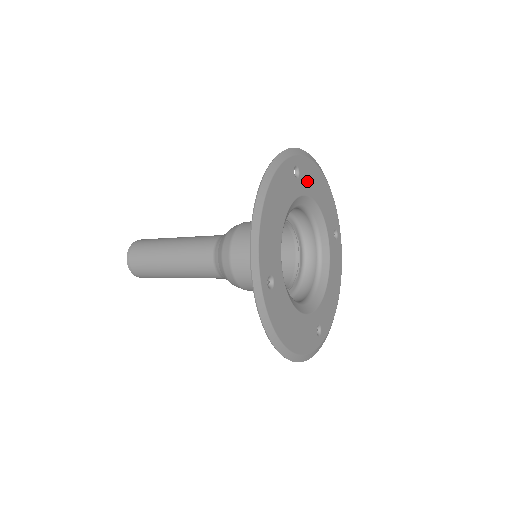
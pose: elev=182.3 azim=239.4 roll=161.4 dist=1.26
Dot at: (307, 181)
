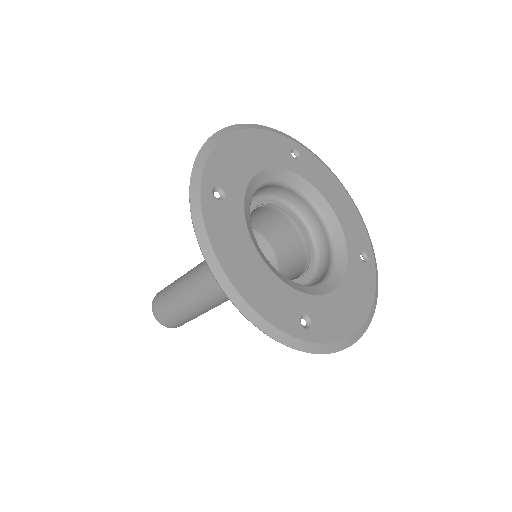
Dot at: (313, 173)
